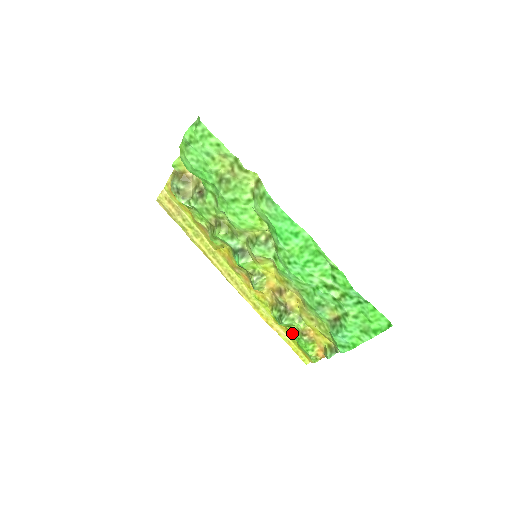
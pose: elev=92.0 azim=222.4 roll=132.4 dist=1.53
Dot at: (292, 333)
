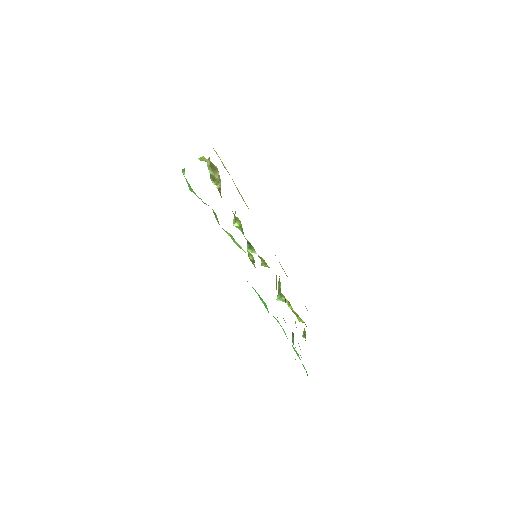
Dot at: occluded
